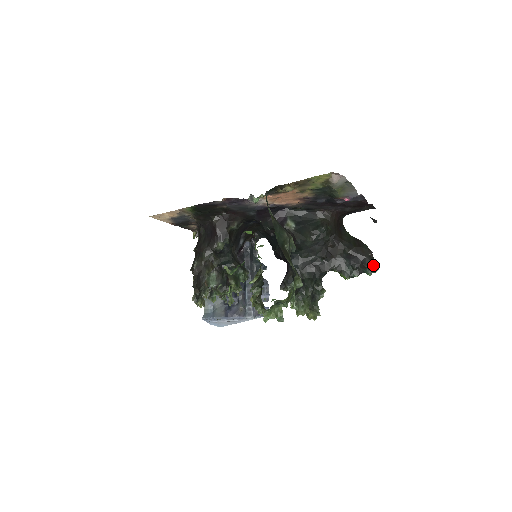
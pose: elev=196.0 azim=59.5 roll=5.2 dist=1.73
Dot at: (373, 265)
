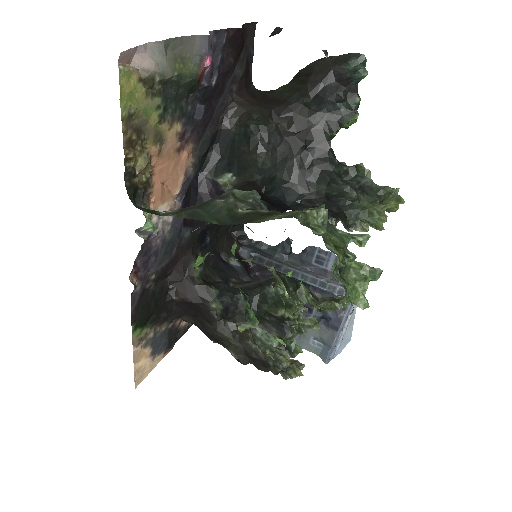
Dot at: (351, 61)
